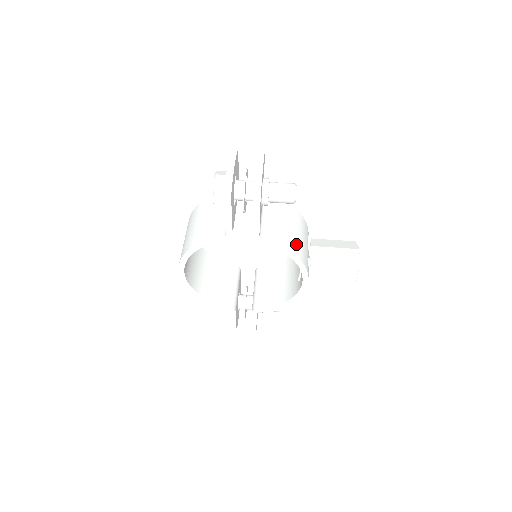
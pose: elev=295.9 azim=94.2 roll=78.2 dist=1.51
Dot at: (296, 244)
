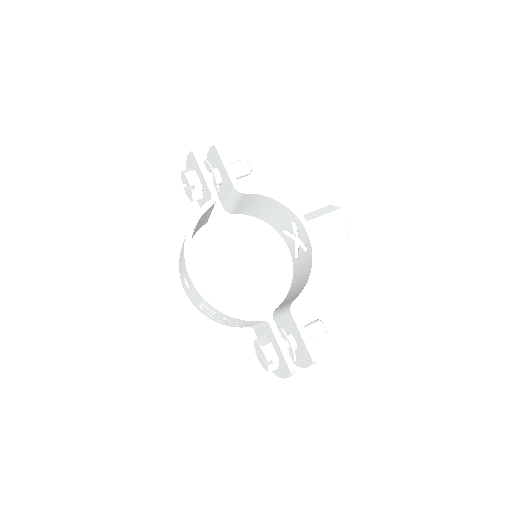
Dot at: occluded
